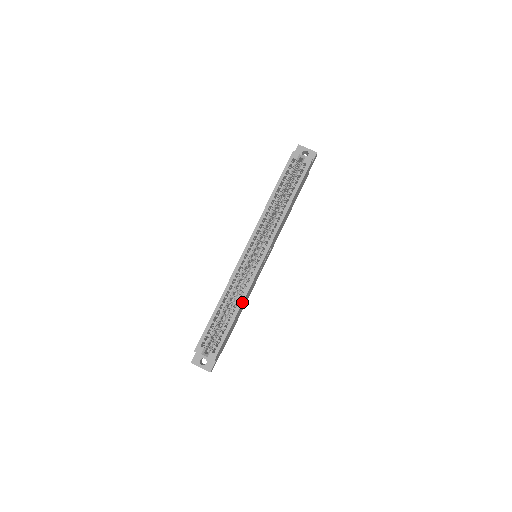
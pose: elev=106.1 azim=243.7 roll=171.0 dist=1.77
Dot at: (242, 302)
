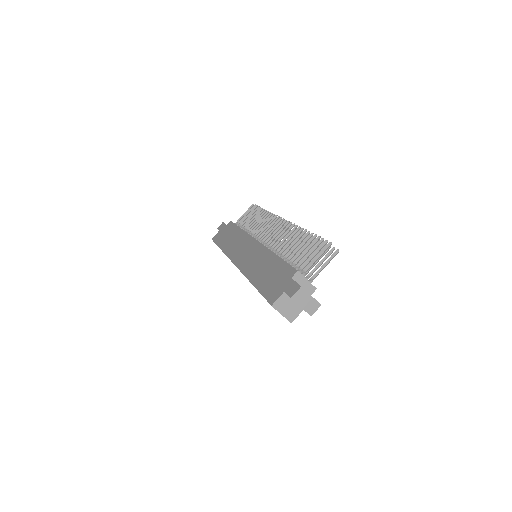
Dot at: occluded
